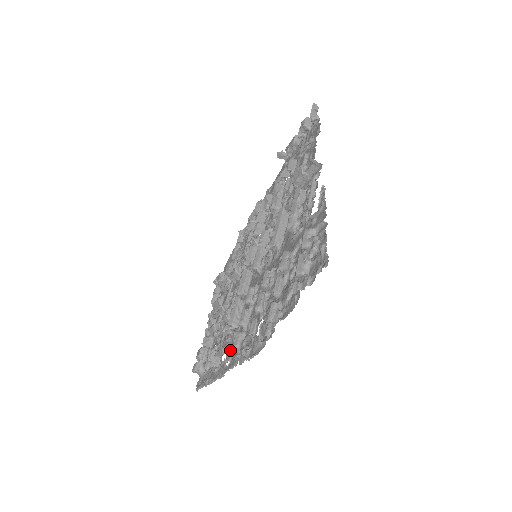
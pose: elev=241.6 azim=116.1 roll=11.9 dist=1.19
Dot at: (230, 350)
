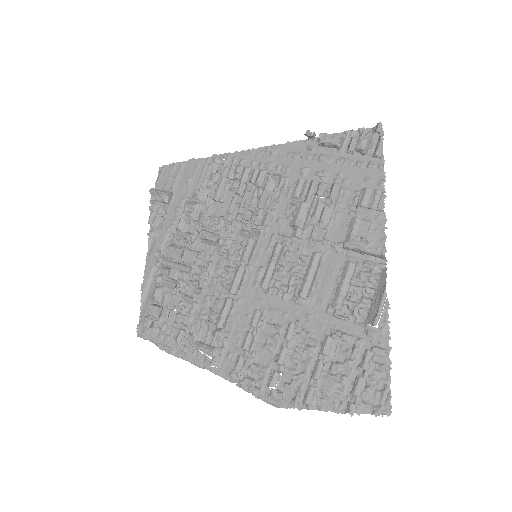
Dot at: (219, 356)
